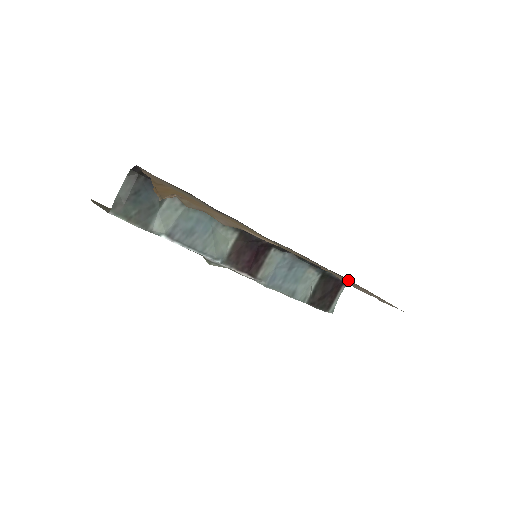
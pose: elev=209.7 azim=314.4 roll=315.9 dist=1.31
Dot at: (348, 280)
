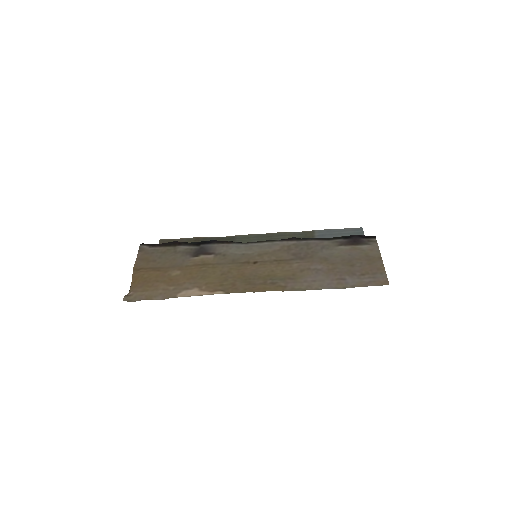
Dot at: (346, 251)
